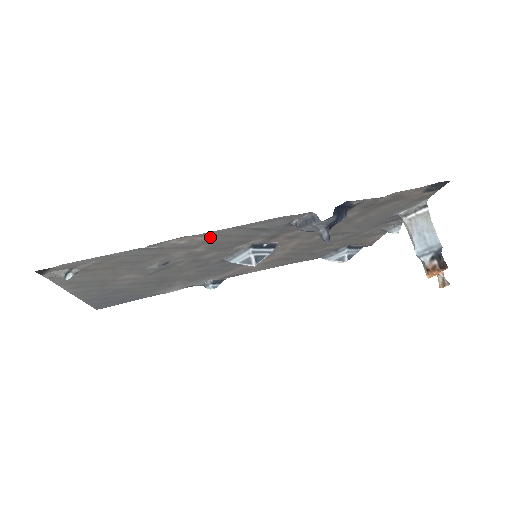
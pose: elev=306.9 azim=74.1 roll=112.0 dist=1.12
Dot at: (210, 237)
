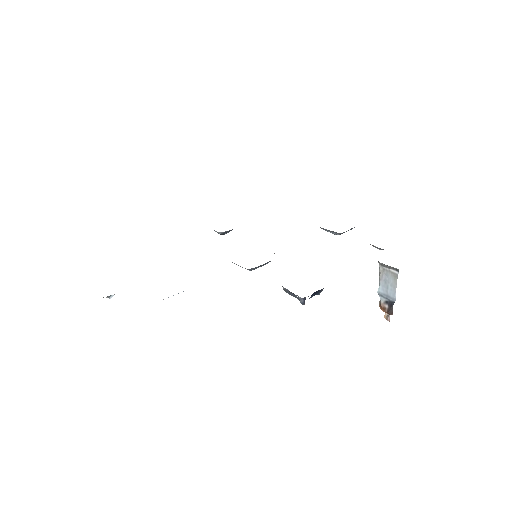
Dot at: occluded
